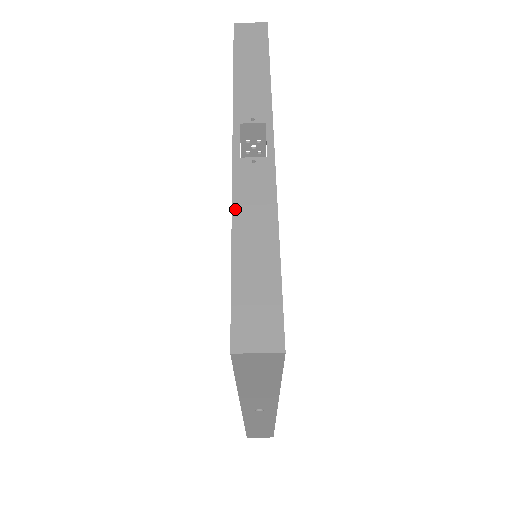
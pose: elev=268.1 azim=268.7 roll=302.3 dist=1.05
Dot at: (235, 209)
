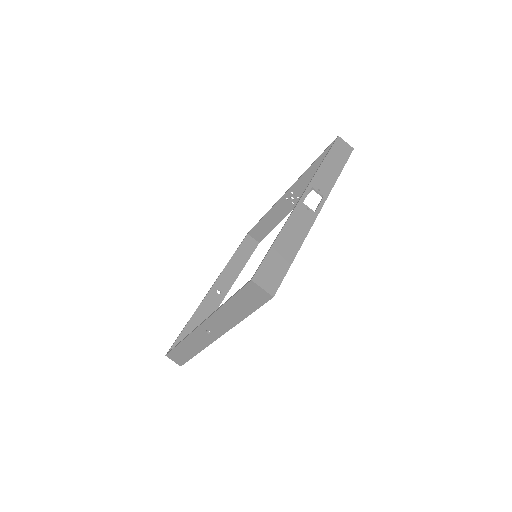
Dot at: (288, 223)
